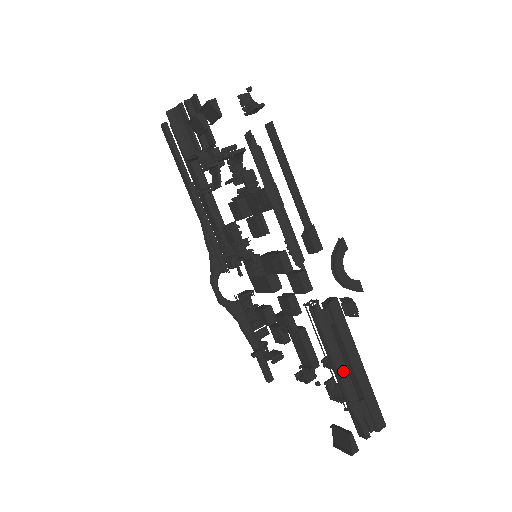
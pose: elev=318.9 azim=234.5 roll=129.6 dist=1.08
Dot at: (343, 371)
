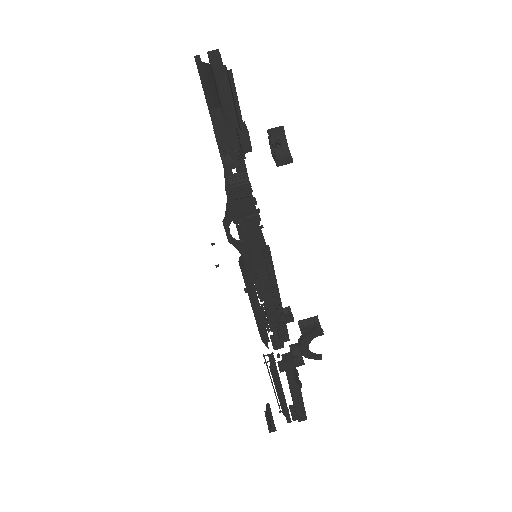
Dot at: (281, 397)
